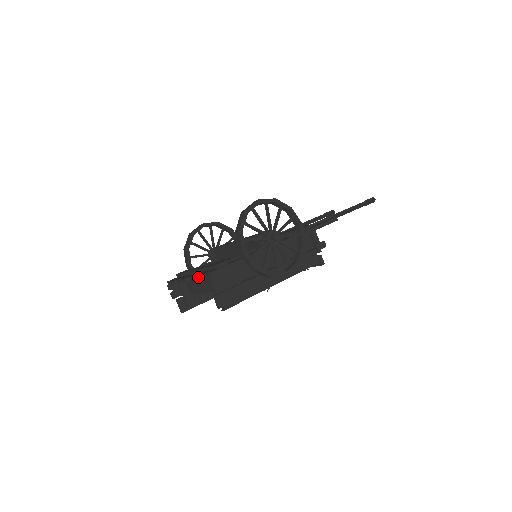
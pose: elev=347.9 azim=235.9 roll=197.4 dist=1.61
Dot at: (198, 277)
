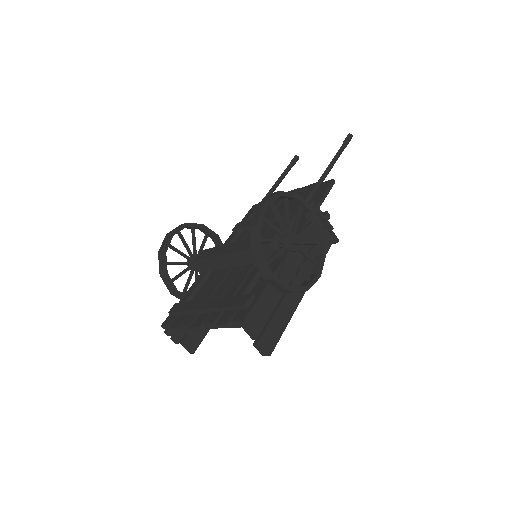
Dot at: (223, 326)
